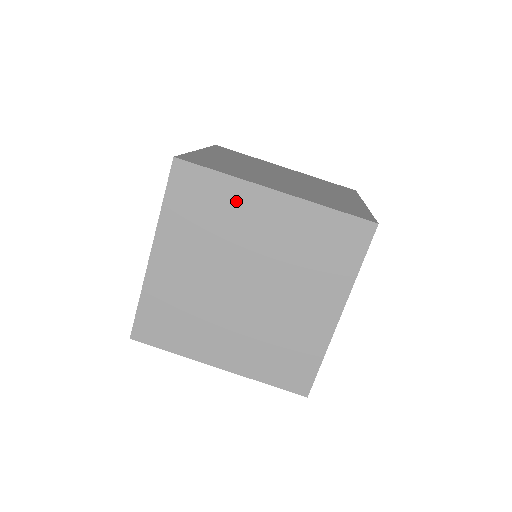
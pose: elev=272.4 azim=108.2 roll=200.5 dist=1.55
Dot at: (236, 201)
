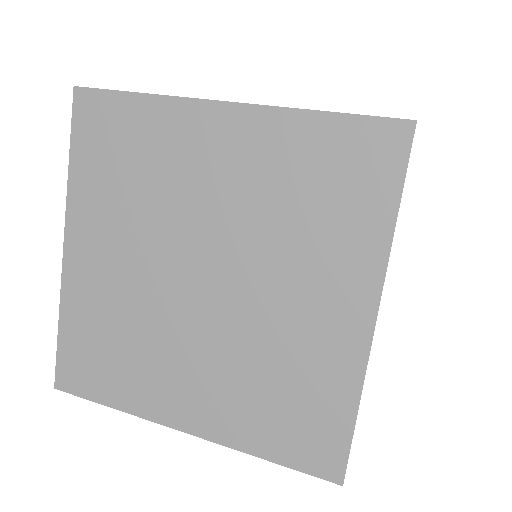
Dot at: occluded
